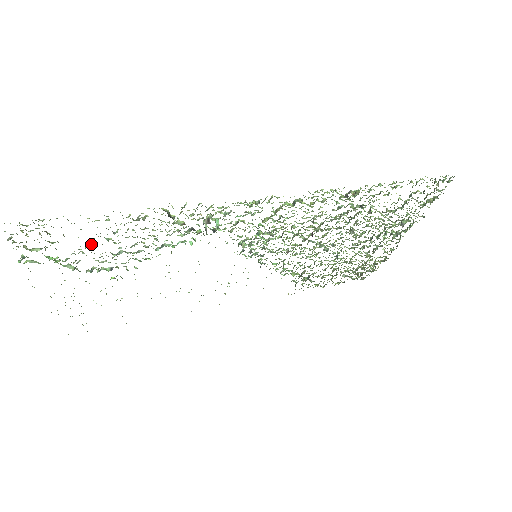
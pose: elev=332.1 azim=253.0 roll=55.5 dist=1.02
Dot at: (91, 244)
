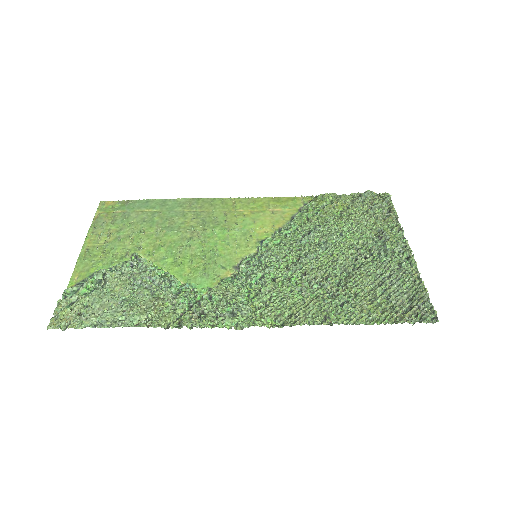
Dot at: (113, 295)
